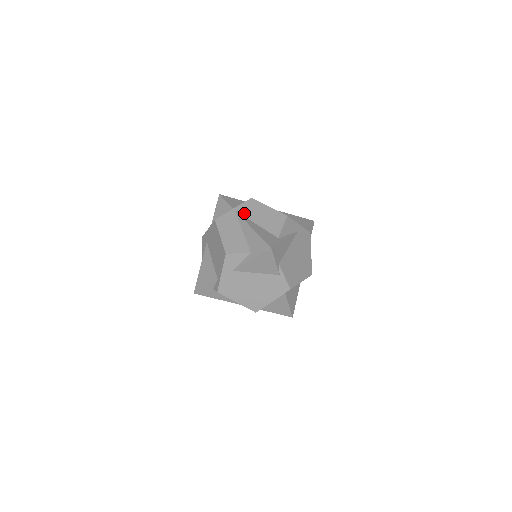
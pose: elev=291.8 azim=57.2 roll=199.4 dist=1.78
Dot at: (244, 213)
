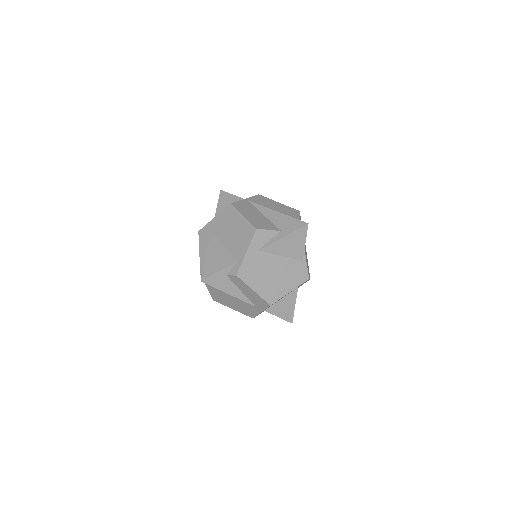
Dot at: (258, 203)
